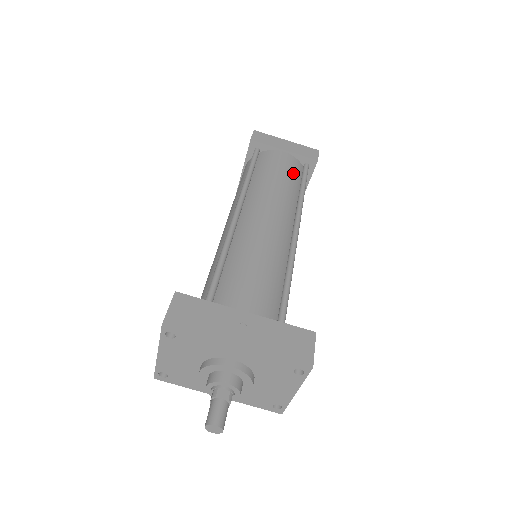
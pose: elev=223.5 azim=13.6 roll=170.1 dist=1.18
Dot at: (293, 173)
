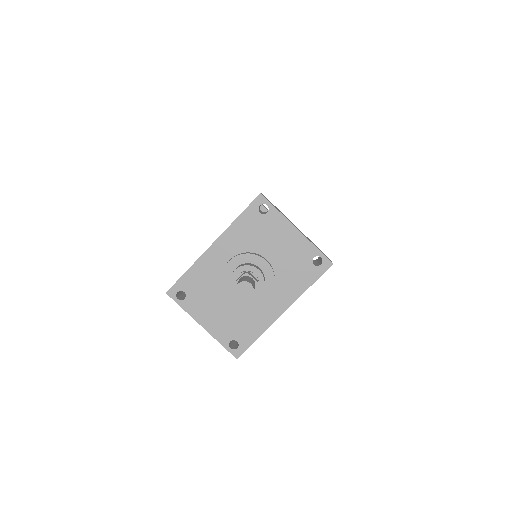
Dot at: occluded
